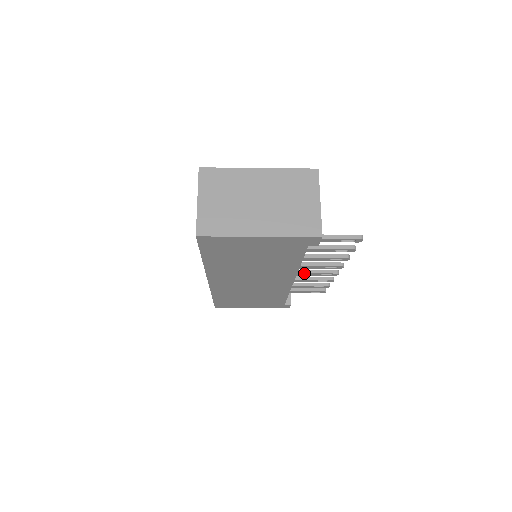
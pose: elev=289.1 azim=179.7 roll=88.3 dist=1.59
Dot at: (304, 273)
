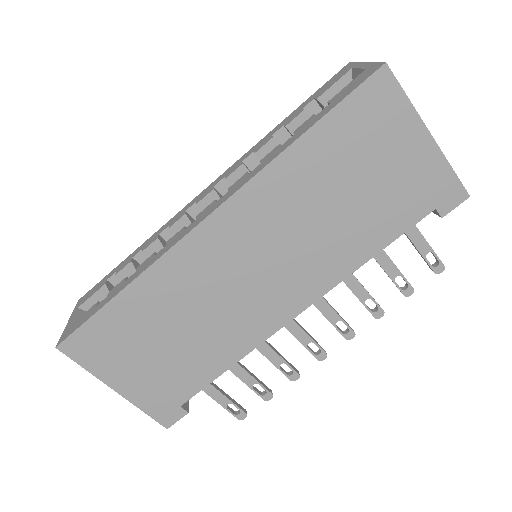
Dot at: (297, 323)
